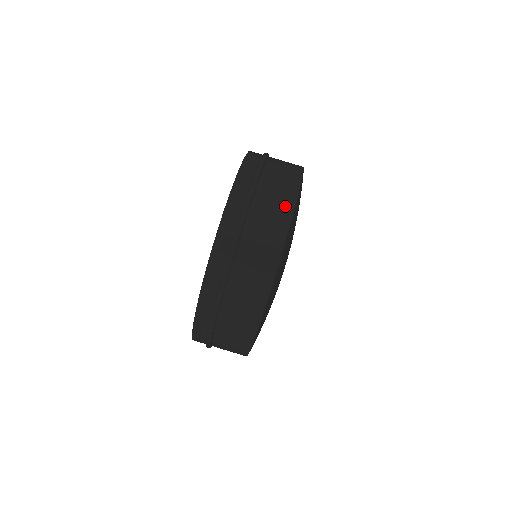
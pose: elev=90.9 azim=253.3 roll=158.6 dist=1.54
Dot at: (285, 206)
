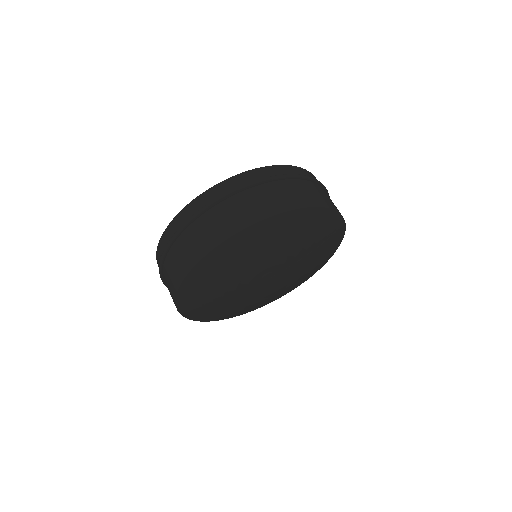
Dot at: (313, 200)
